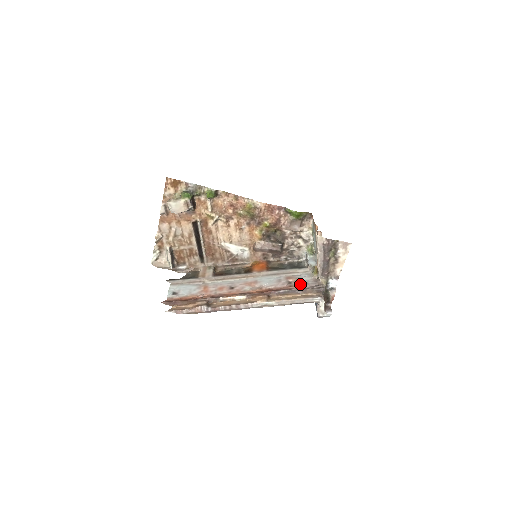
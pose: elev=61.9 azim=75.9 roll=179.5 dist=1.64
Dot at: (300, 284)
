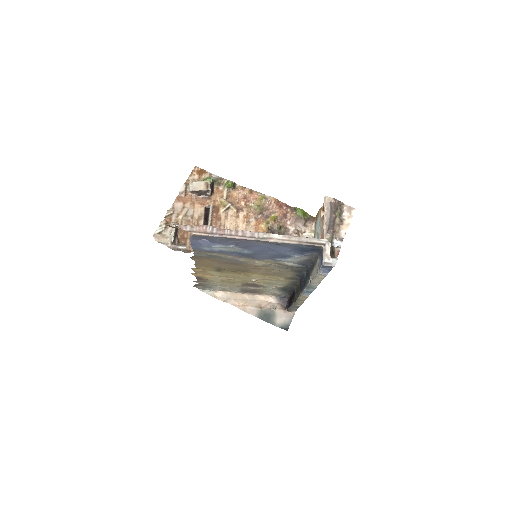
Dot at: occluded
